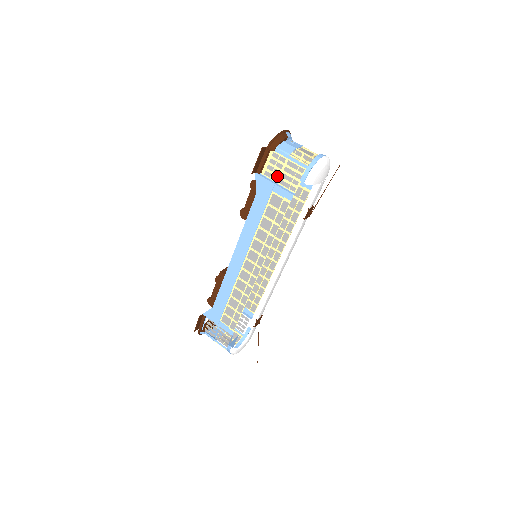
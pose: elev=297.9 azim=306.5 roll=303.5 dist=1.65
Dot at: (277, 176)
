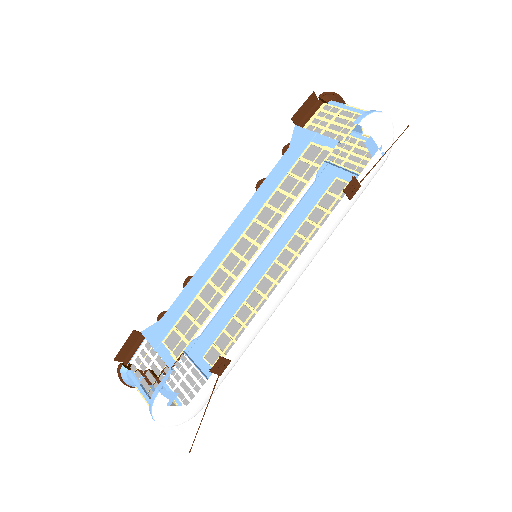
Dot at: (322, 128)
